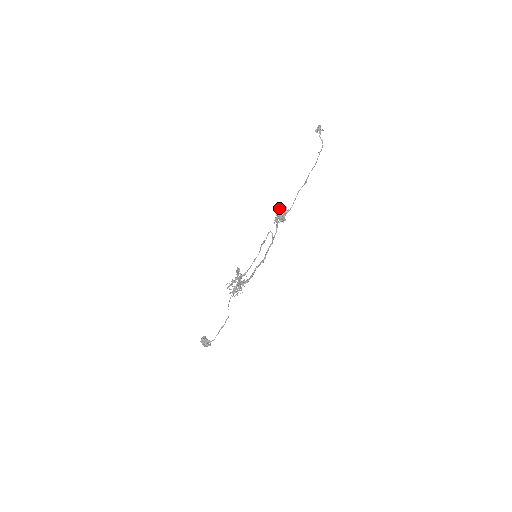
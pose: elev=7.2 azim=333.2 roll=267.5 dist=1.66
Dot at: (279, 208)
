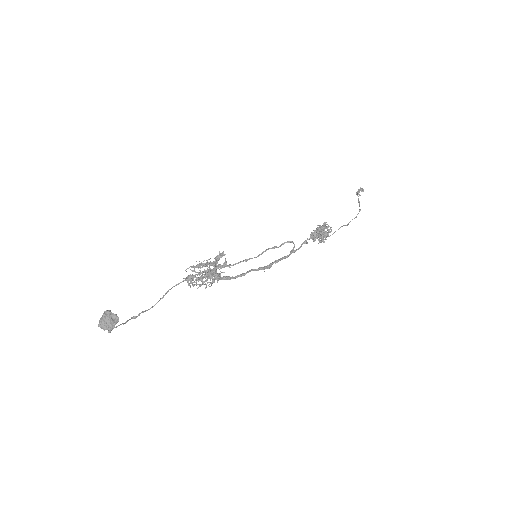
Dot at: (326, 224)
